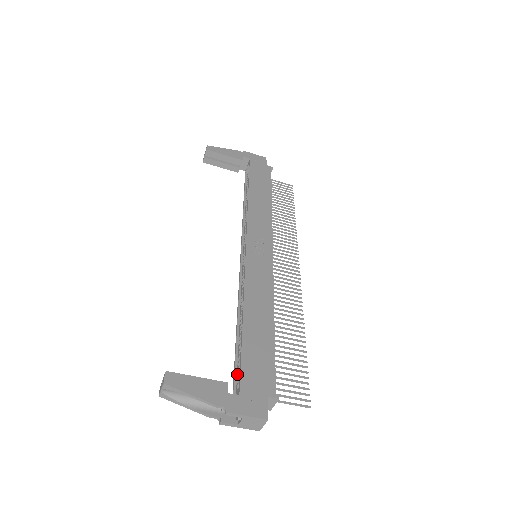
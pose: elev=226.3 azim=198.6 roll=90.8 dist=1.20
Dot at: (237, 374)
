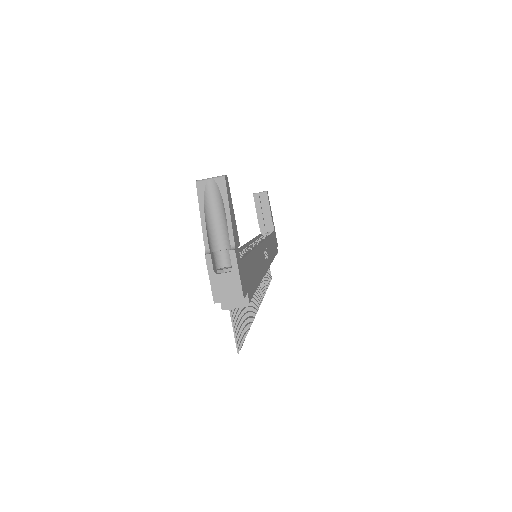
Dot at: occluded
